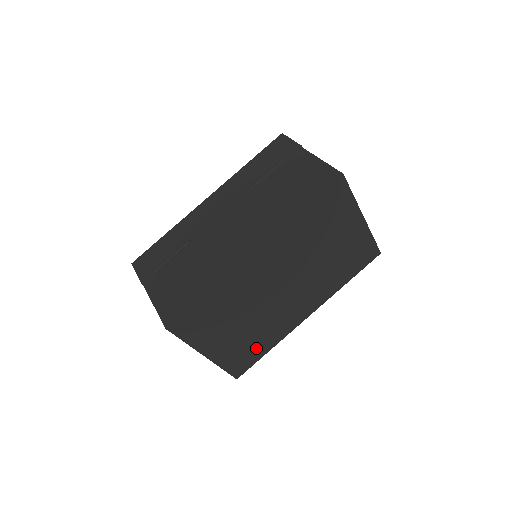
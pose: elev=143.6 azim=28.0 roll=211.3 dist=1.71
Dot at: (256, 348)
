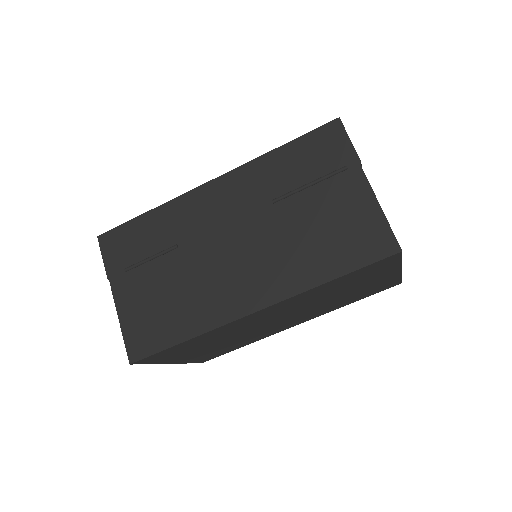
Dot at: (230, 348)
